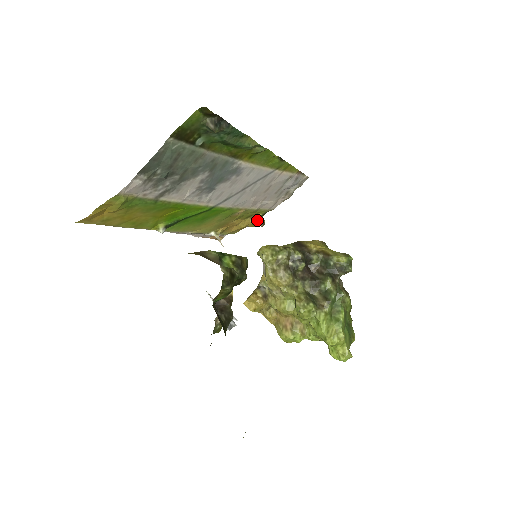
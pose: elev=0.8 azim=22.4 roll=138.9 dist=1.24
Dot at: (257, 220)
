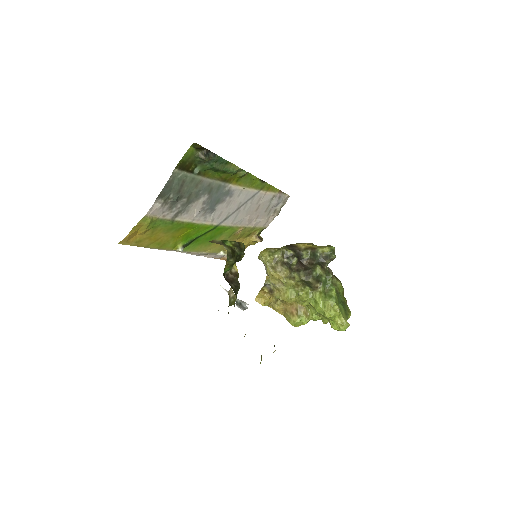
Dot at: (256, 237)
